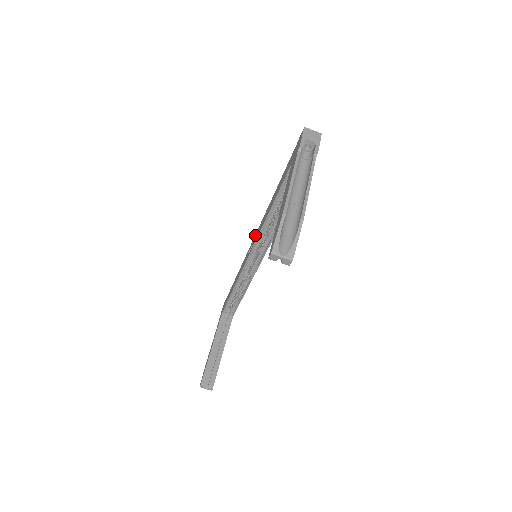
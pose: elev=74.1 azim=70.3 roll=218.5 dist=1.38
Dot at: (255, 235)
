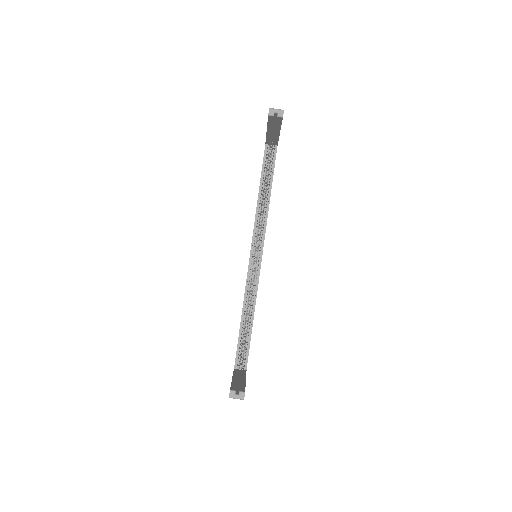
Dot at: occluded
